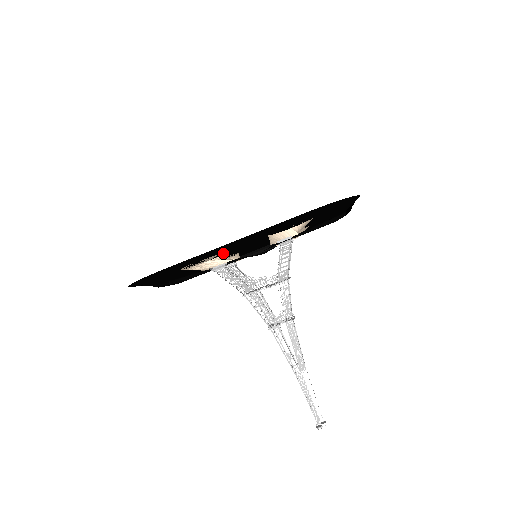
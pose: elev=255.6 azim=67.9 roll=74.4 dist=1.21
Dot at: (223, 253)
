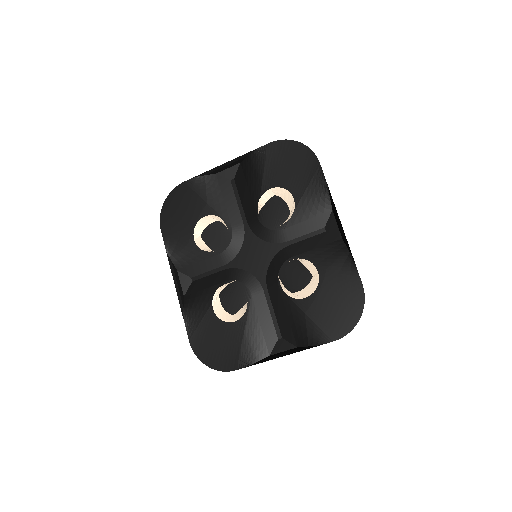
Dot at: (243, 294)
